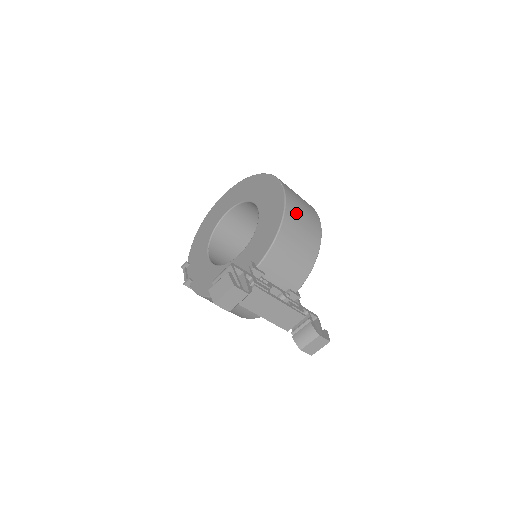
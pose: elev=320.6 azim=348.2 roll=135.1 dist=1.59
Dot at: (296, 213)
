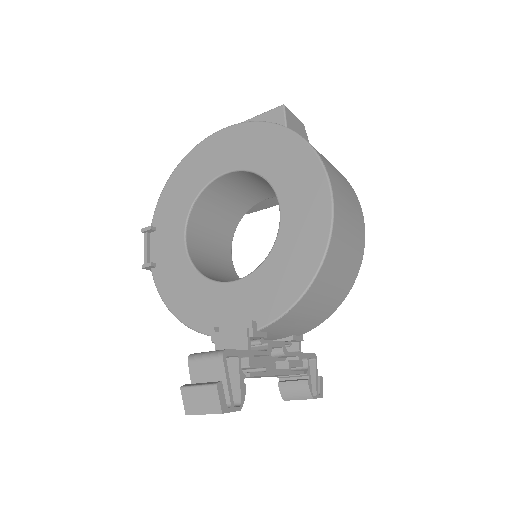
Dot at: (339, 251)
